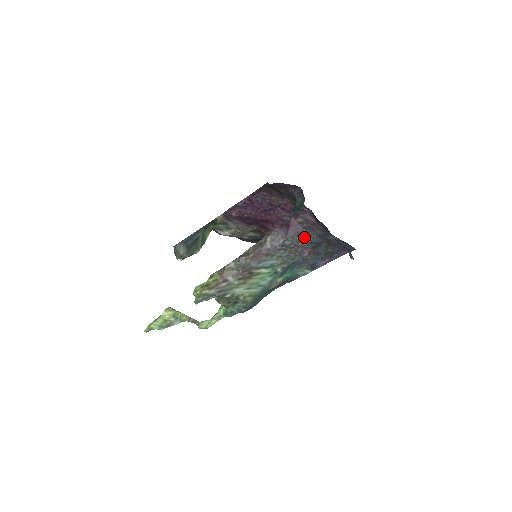
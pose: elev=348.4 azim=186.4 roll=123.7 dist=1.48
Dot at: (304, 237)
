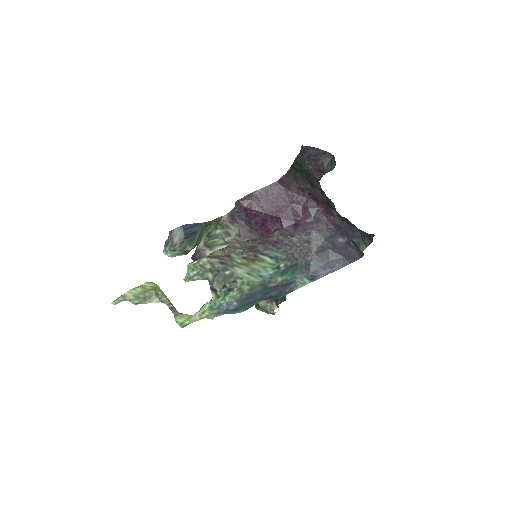
Dot at: (311, 238)
